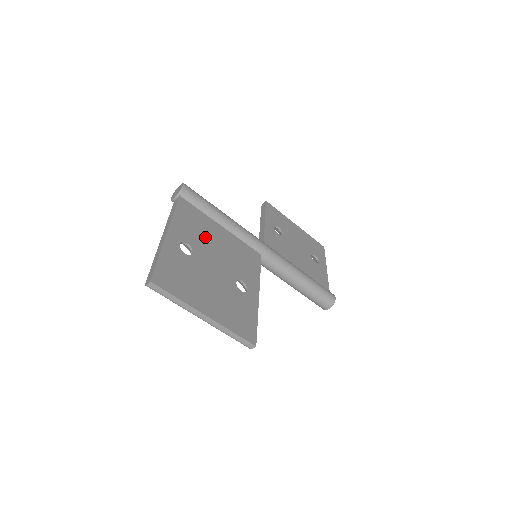
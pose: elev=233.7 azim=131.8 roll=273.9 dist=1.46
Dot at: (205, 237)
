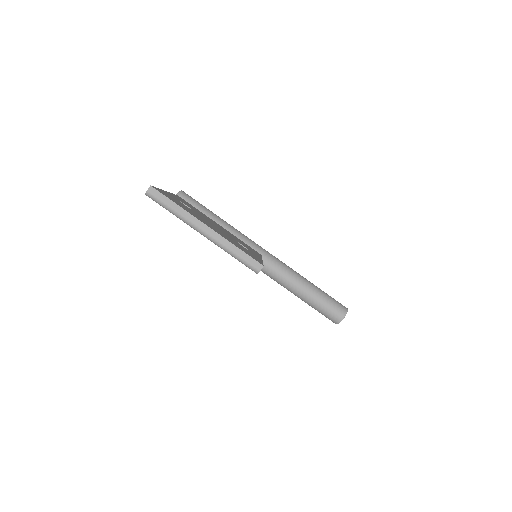
Dot at: occluded
